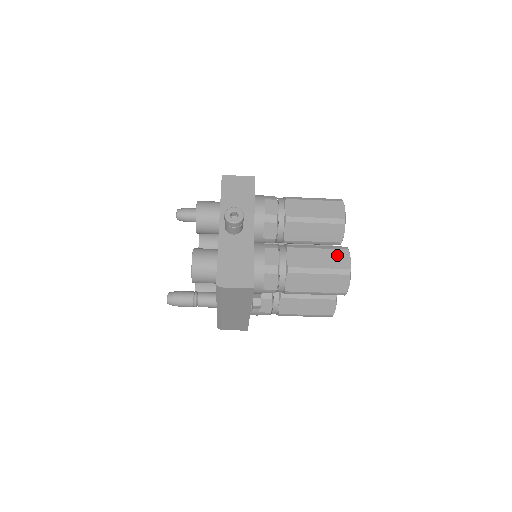
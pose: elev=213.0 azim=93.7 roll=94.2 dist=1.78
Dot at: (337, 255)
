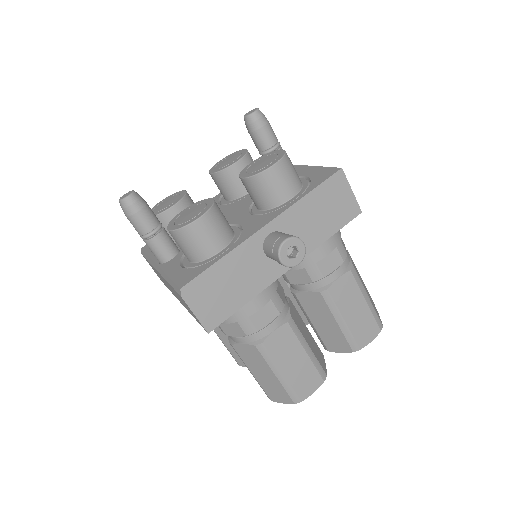
Dot at: (311, 377)
